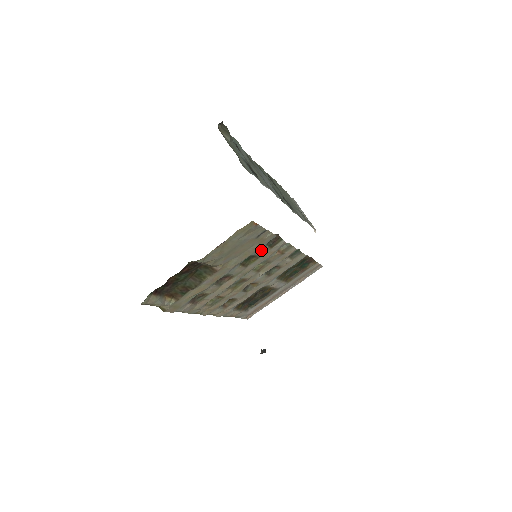
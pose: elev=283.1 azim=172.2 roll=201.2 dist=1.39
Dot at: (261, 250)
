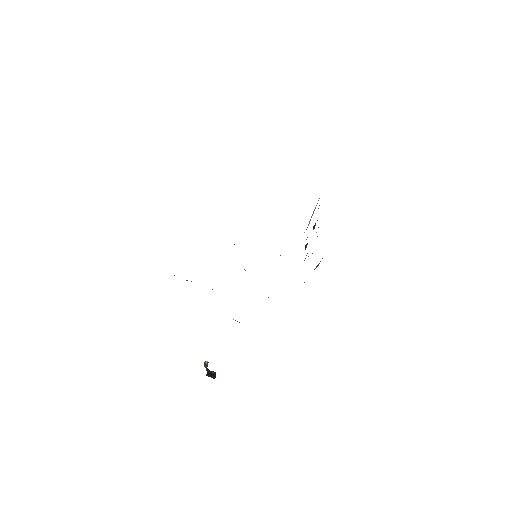
Dot at: occluded
